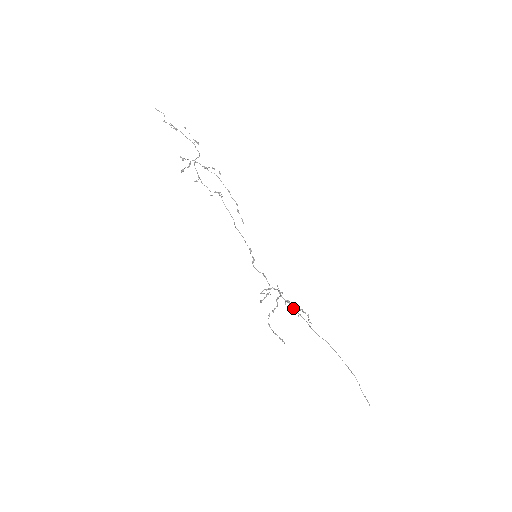
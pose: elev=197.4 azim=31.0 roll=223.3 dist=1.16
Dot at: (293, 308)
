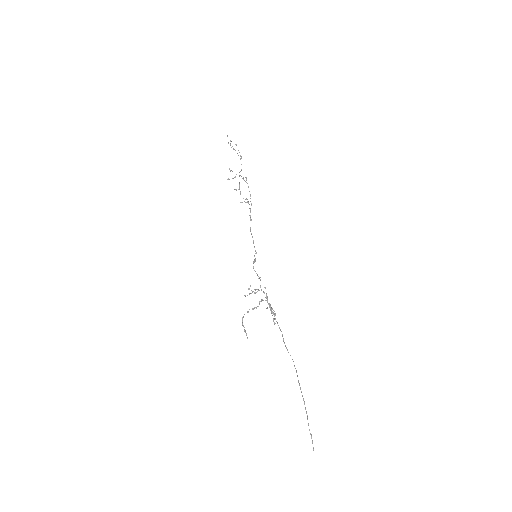
Dot at: occluded
